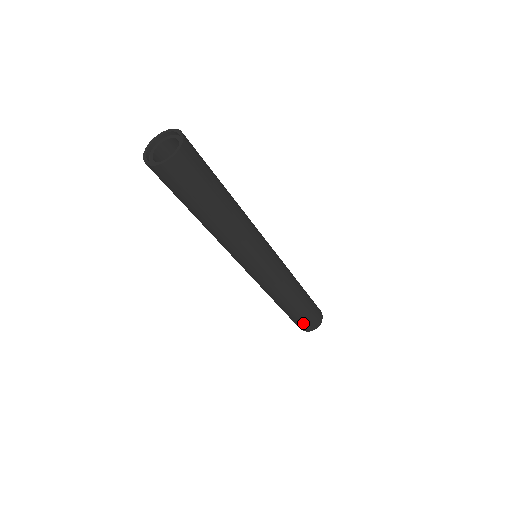
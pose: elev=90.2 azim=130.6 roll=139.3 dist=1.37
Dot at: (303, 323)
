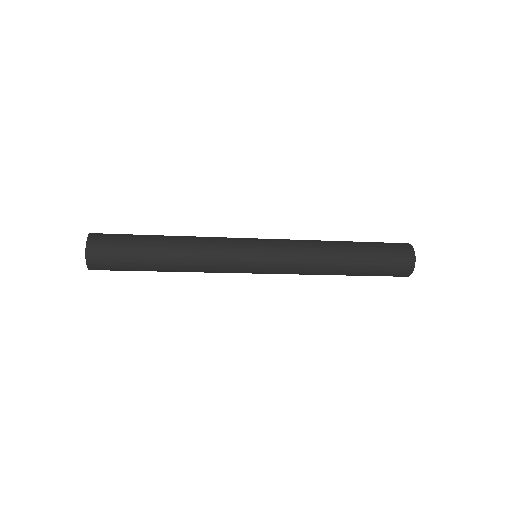
Dot at: (388, 271)
